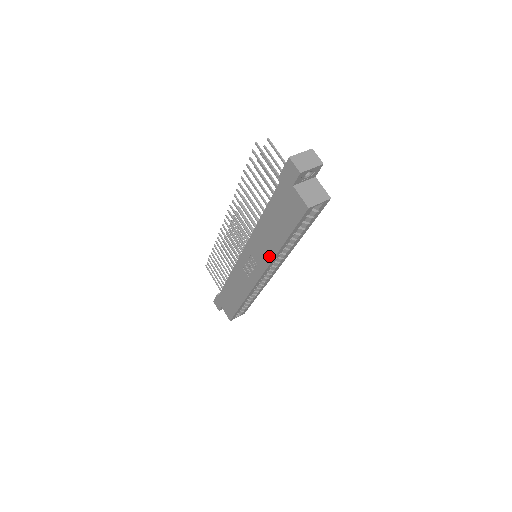
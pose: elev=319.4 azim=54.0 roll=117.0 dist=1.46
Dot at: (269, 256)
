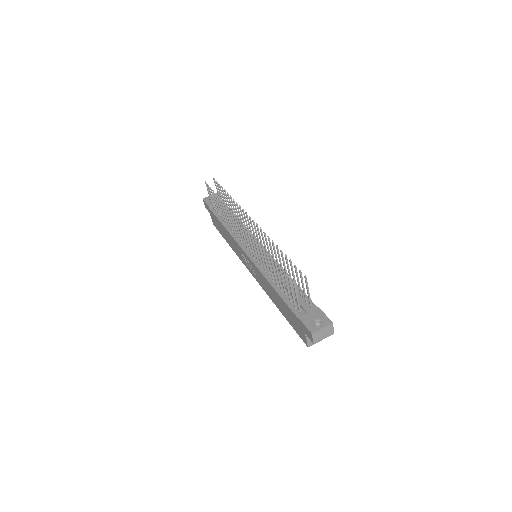
Dot at: (267, 292)
